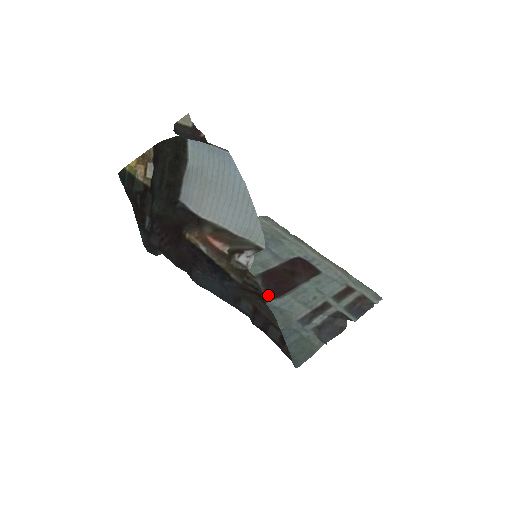
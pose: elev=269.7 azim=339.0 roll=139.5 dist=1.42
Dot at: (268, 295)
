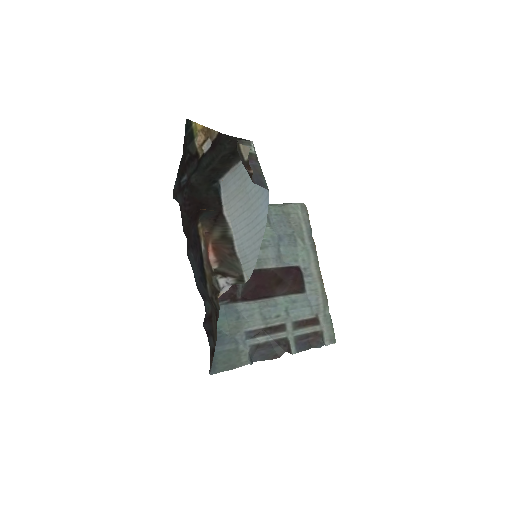
Dot at: (241, 294)
